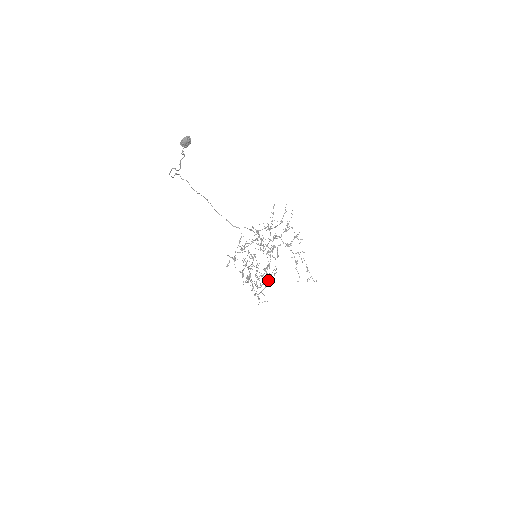
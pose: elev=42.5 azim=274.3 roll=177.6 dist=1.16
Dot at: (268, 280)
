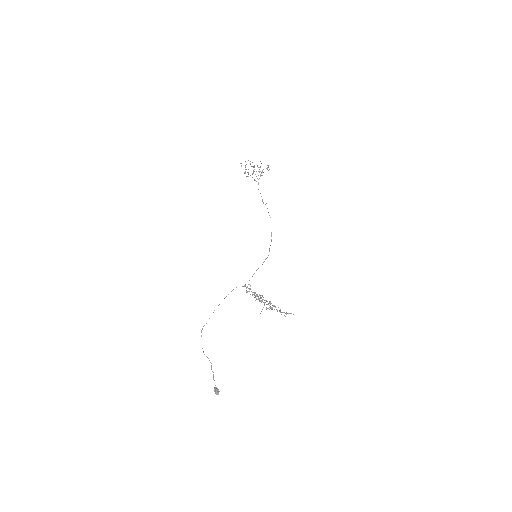
Dot at: occluded
